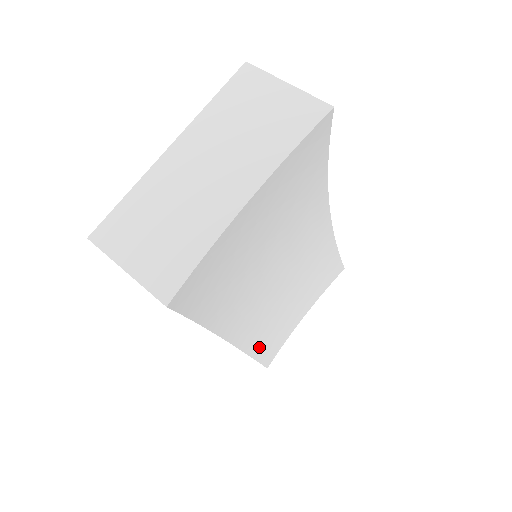
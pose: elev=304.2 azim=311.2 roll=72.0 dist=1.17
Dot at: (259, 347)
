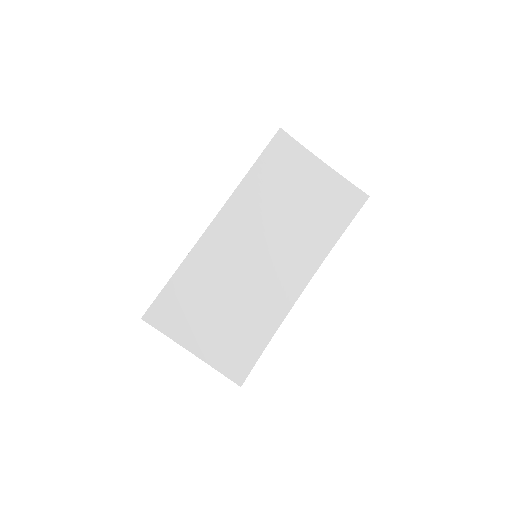
Dot at: (177, 287)
